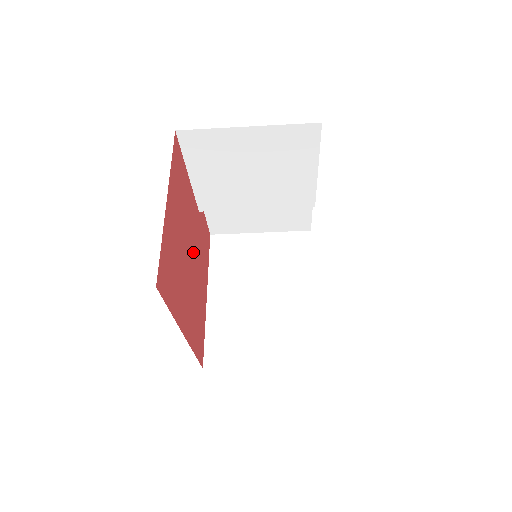
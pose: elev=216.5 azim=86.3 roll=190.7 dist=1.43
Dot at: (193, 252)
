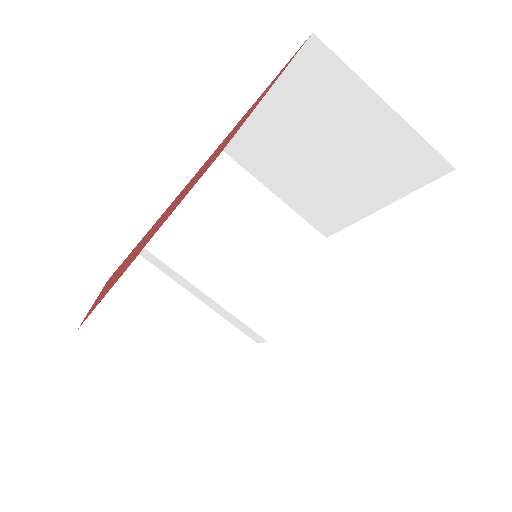
Dot at: occluded
